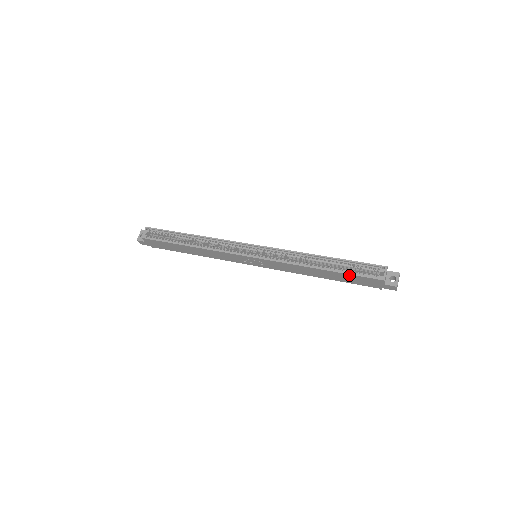
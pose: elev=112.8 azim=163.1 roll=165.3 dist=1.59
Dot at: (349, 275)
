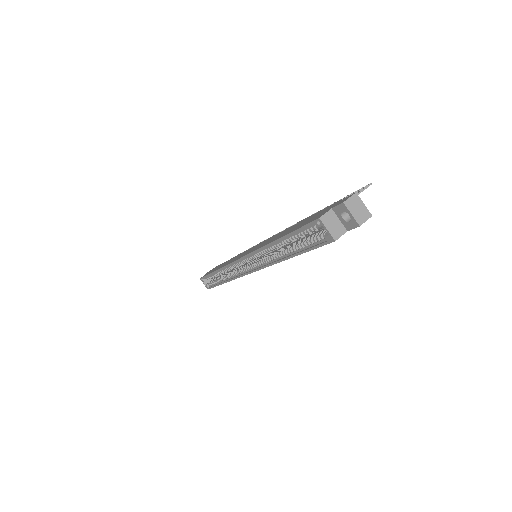
Dot at: (309, 250)
